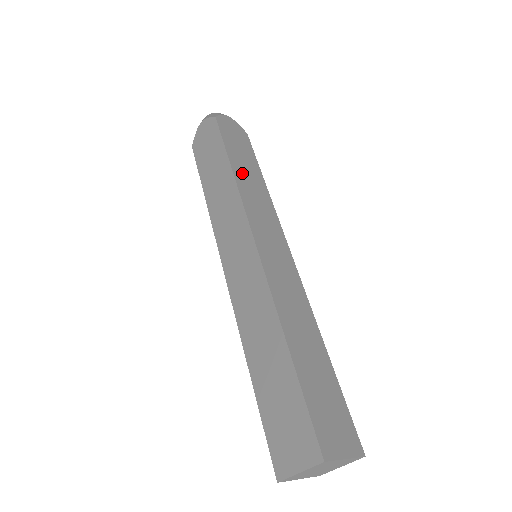
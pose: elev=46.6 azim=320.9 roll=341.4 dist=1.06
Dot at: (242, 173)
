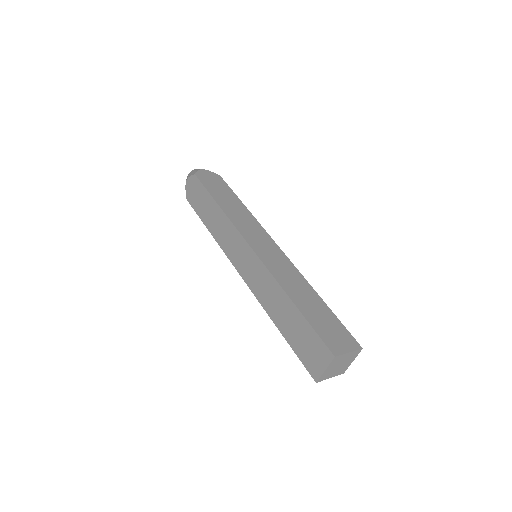
Dot at: (227, 206)
